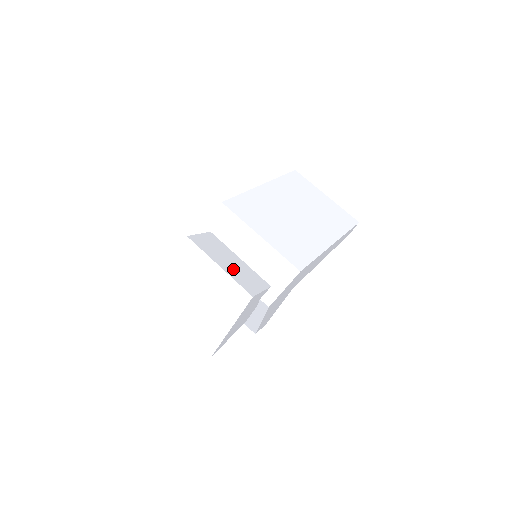
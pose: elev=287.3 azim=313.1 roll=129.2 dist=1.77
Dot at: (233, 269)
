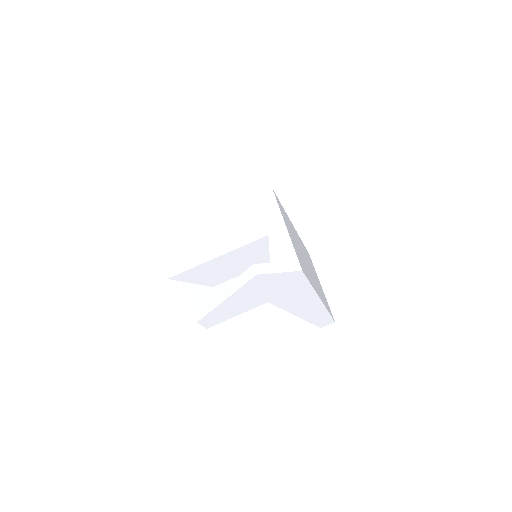
Dot at: occluded
